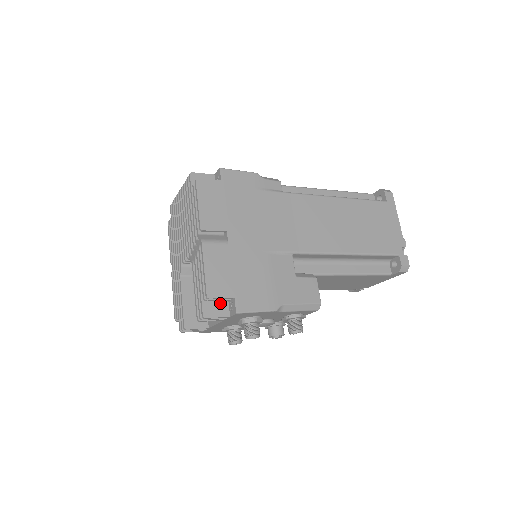
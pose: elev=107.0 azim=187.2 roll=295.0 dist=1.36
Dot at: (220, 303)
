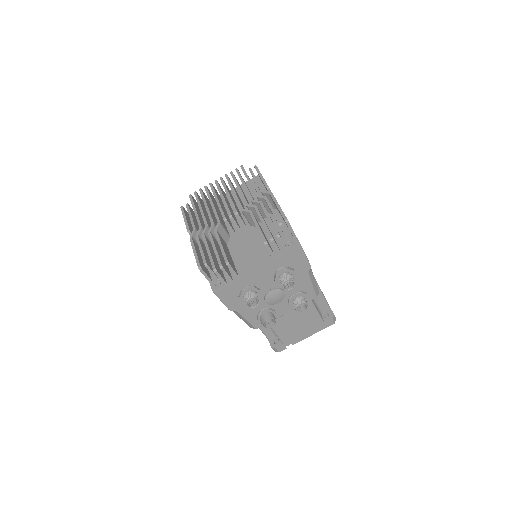
Dot at: occluded
